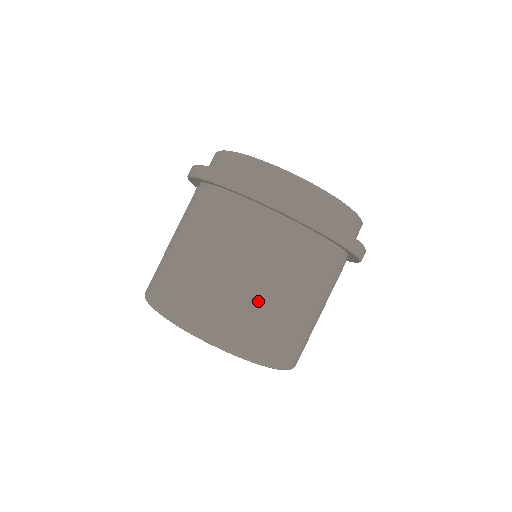
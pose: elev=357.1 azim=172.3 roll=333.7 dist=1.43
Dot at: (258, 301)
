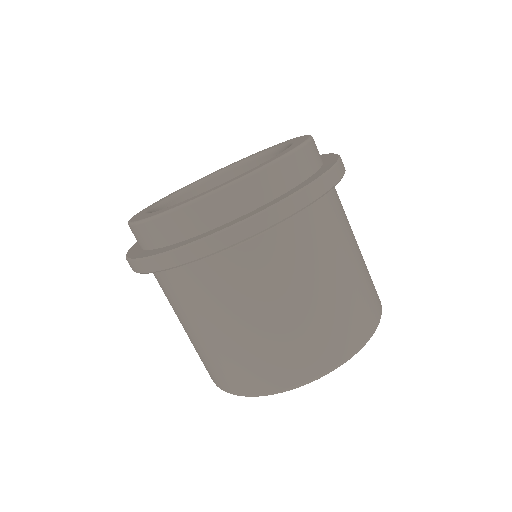
Dot at: (217, 347)
